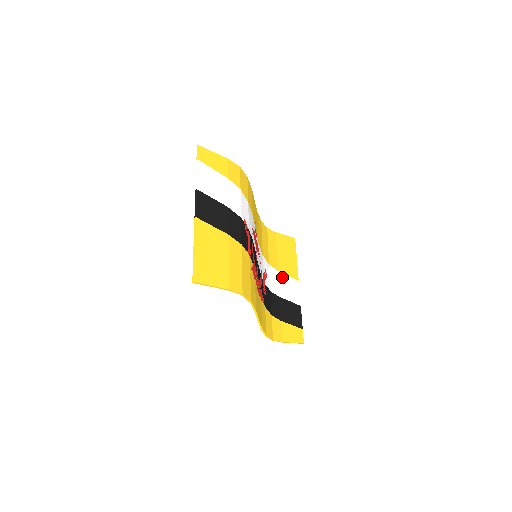
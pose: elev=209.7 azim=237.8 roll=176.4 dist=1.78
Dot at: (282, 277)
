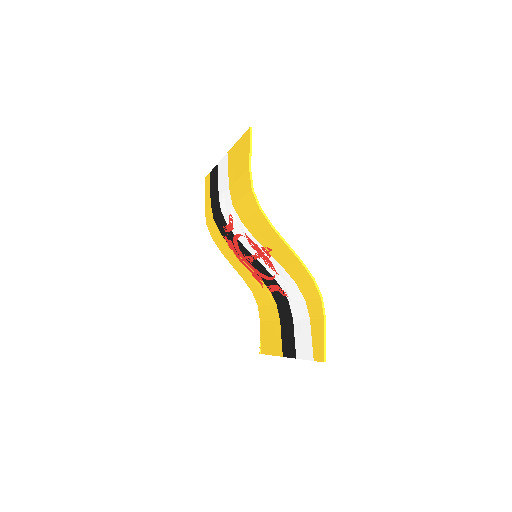
Dot at: occluded
